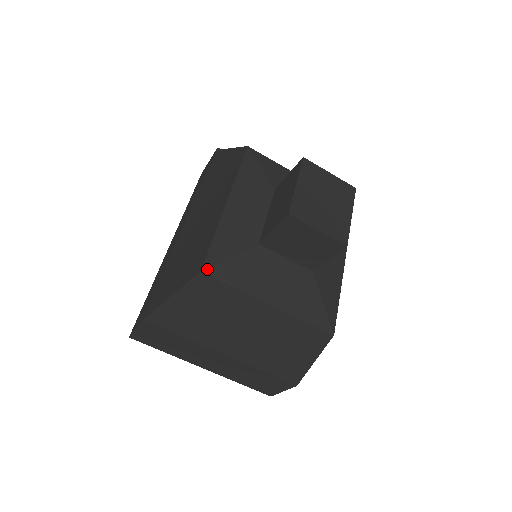
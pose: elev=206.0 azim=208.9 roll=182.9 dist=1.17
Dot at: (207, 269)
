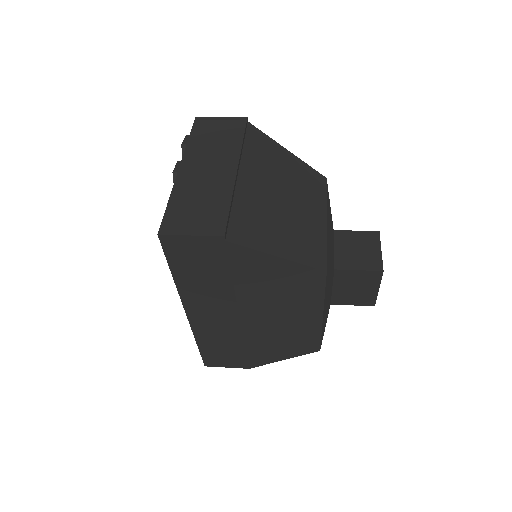
Dot at: occluded
